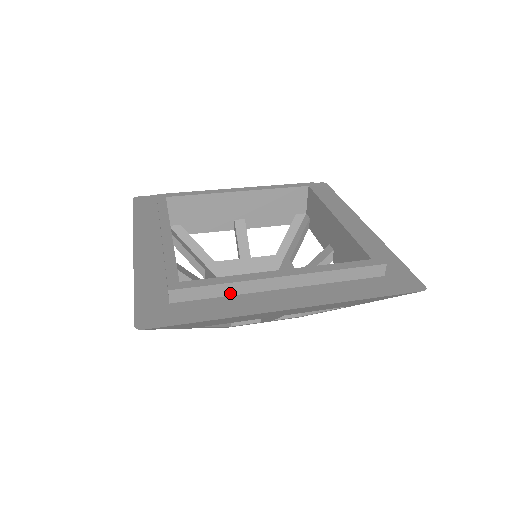
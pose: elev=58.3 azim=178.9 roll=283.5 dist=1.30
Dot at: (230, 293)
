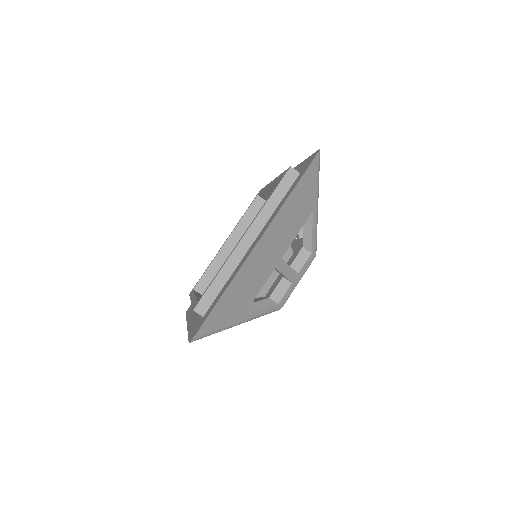
Dot at: (227, 277)
